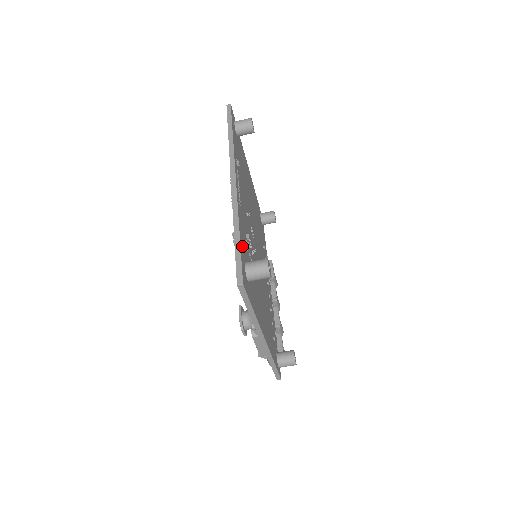
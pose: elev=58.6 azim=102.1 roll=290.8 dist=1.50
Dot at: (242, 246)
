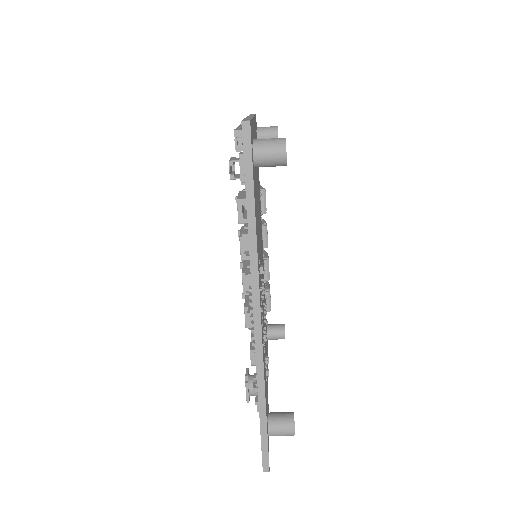
Dot at: (266, 412)
